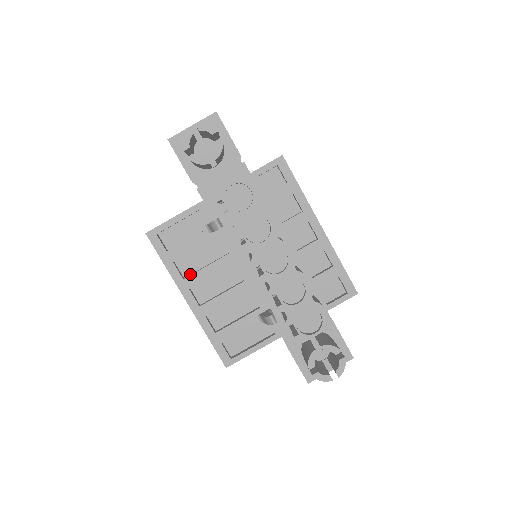
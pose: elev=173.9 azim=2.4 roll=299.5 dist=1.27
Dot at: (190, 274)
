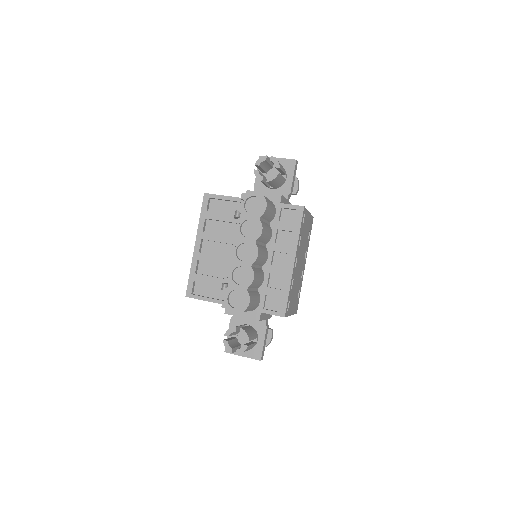
Dot at: (209, 232)
